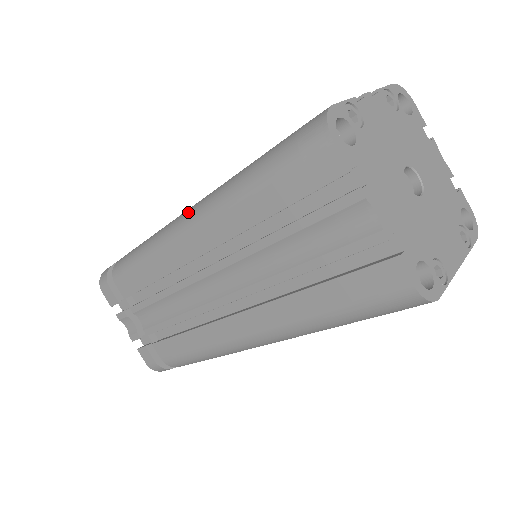
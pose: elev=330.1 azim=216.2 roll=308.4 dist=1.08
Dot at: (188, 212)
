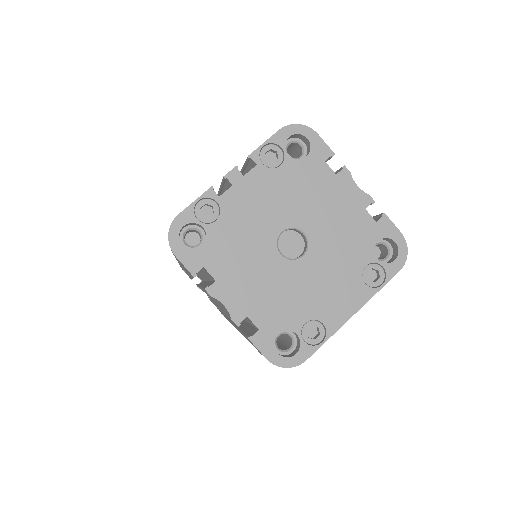
Dot at: occluded
